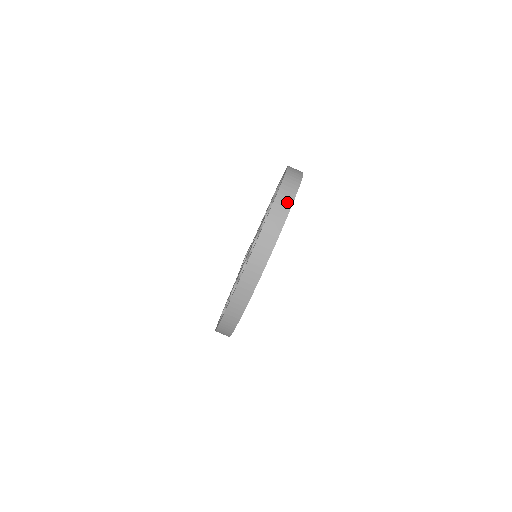
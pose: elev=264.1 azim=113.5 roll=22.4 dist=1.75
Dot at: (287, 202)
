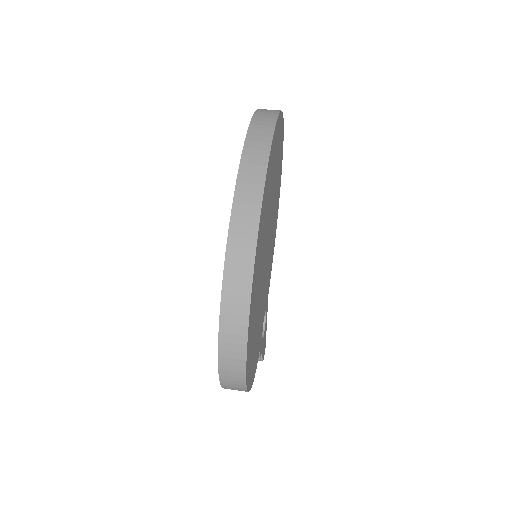
Dot at: (272, 111)
